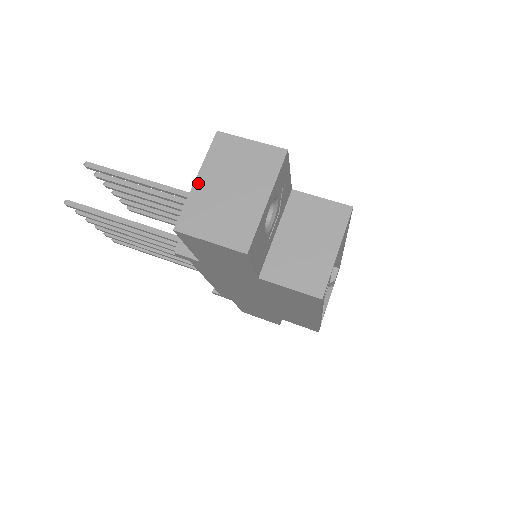
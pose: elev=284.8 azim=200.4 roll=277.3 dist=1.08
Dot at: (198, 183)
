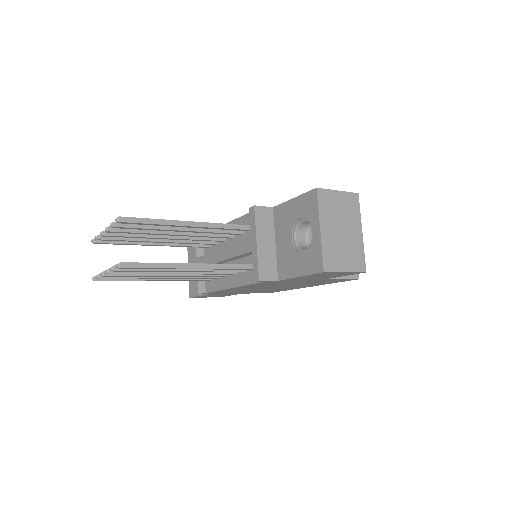
Dot at: (323, 232)
